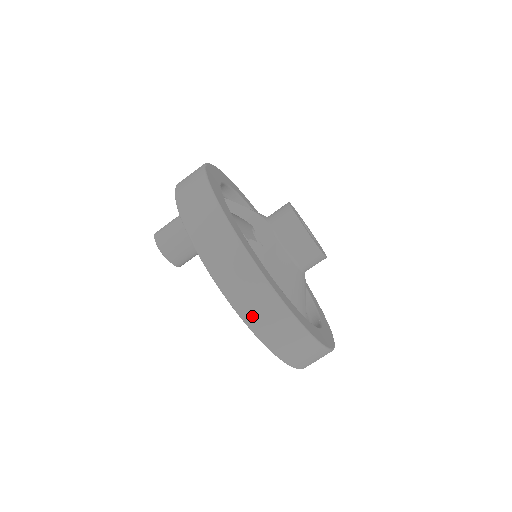
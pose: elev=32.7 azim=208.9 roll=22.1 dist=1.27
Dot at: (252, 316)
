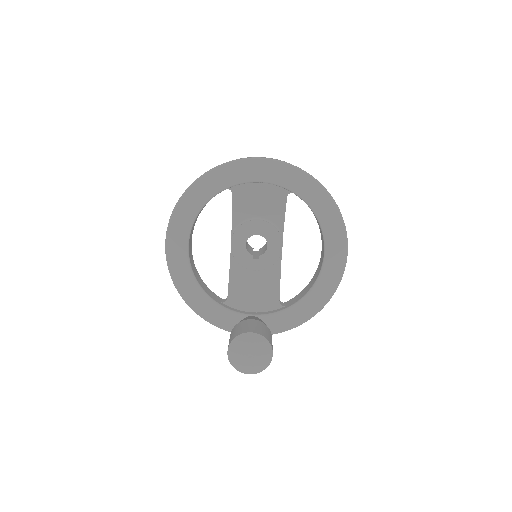
Dot at: occluded
